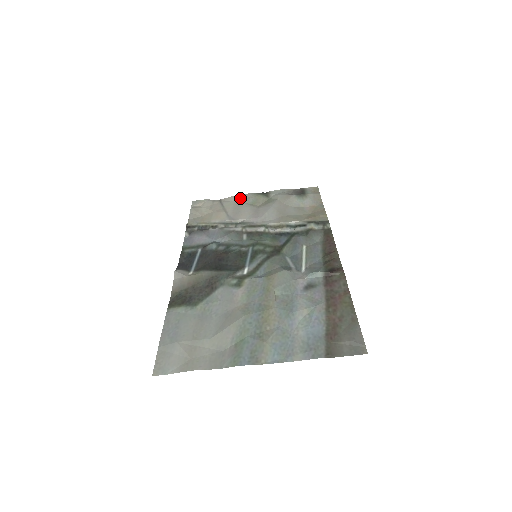
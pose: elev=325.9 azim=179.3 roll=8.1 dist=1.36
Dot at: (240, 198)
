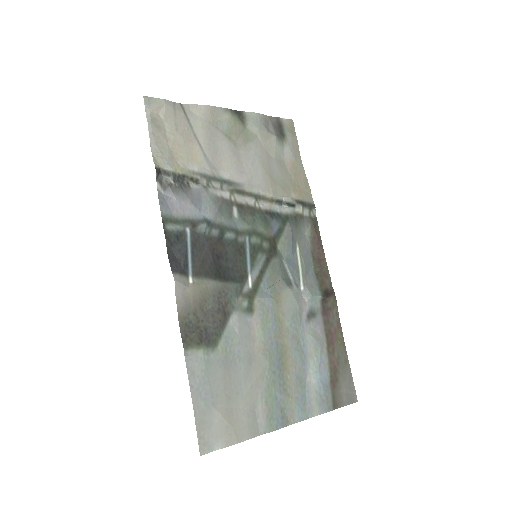
Dot at: (211, 115)
